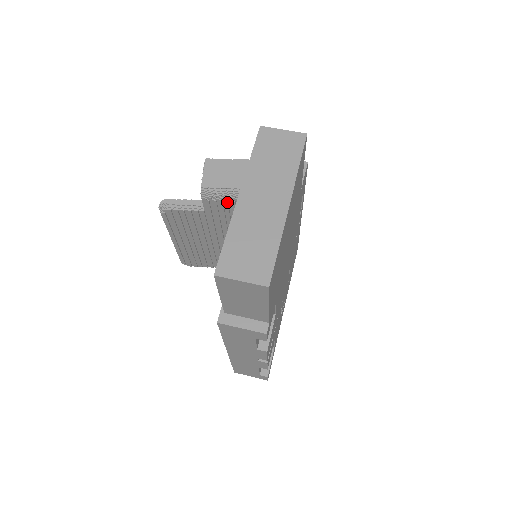
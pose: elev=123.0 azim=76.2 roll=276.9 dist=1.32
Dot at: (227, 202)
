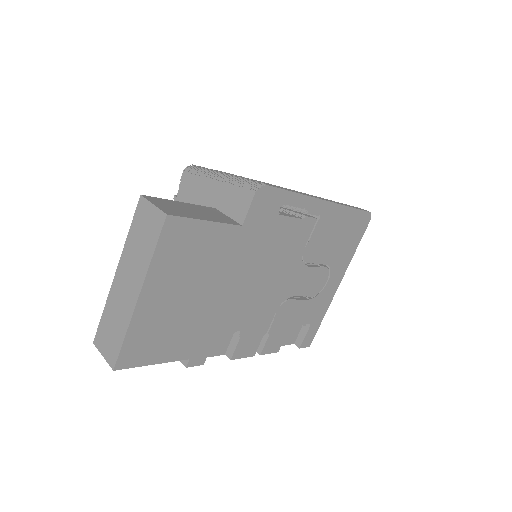
Dot at: occluded
